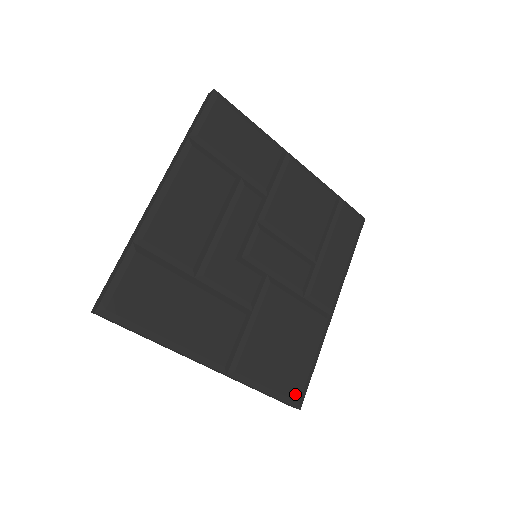
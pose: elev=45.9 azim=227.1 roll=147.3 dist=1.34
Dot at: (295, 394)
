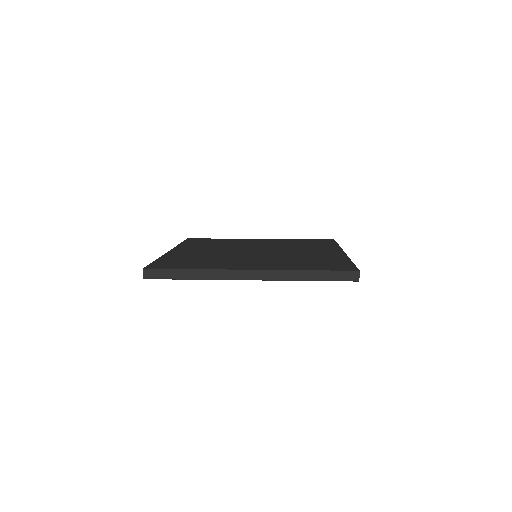
Dot at: occluded
